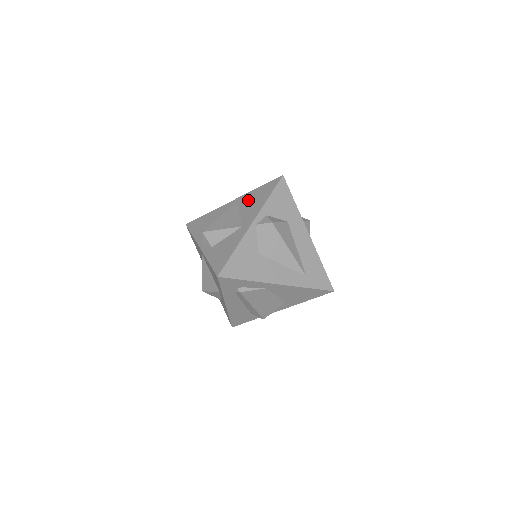
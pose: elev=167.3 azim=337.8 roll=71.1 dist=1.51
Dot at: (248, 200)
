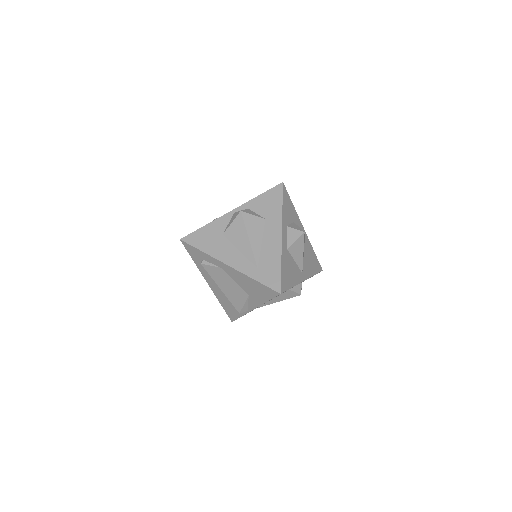
Dot at: occluded
